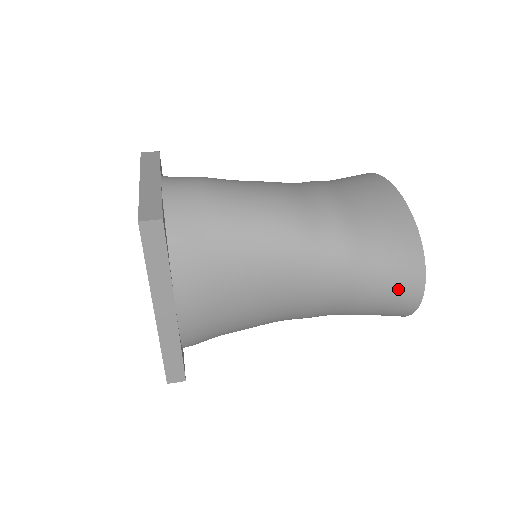
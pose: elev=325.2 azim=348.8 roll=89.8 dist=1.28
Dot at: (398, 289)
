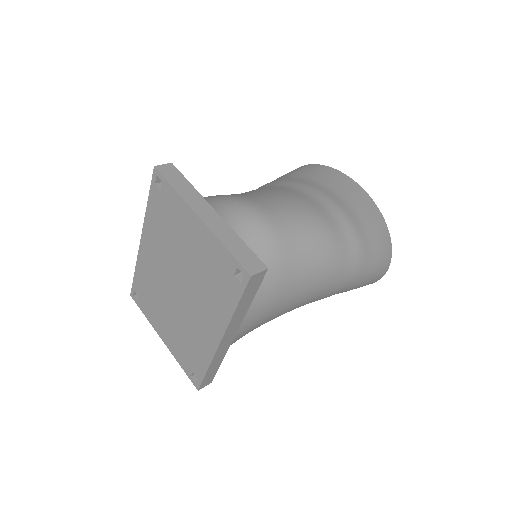
Dot at: (377, 275)
